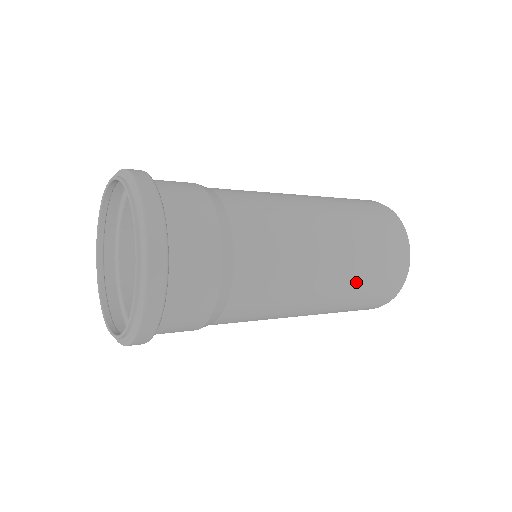
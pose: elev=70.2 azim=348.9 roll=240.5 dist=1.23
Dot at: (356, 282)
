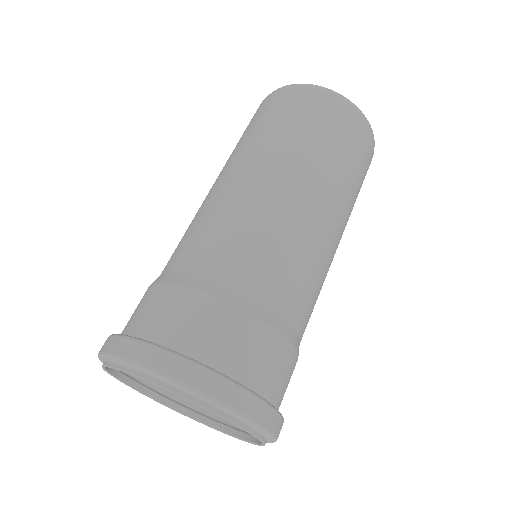
Dot at: occluded
